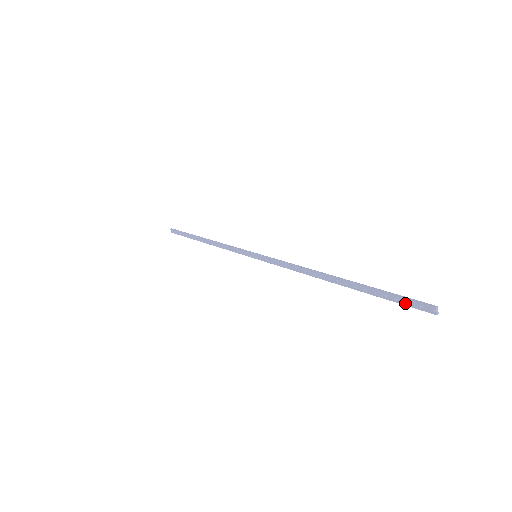
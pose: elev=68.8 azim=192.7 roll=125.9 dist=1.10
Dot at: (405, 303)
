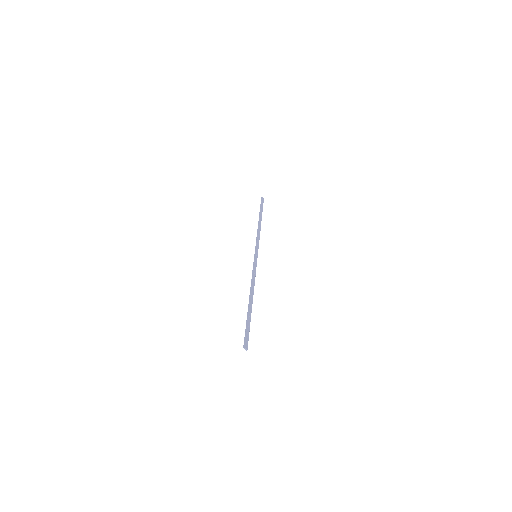
Dot at: (247, 336)
